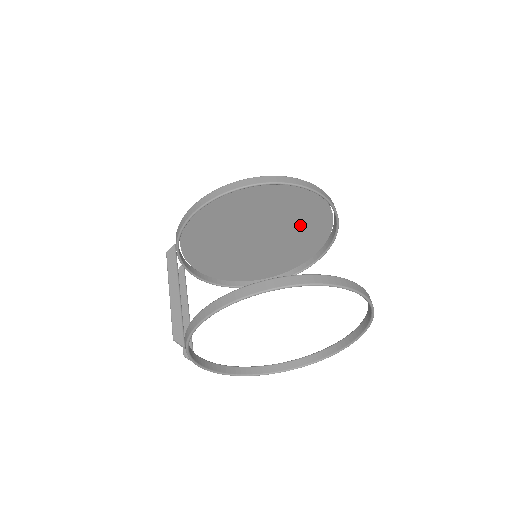
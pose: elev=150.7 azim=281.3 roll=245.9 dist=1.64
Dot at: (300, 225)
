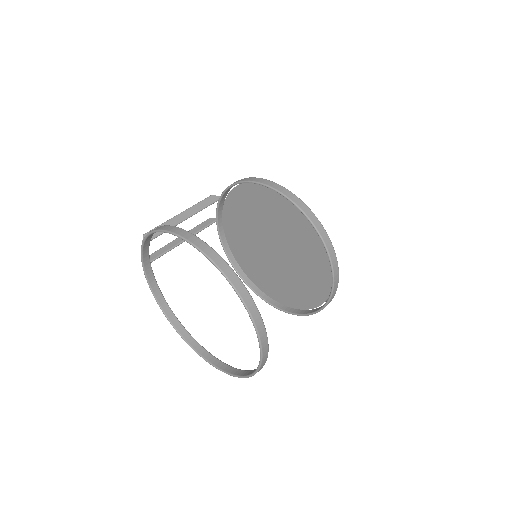
Dot at: (306, 270)
